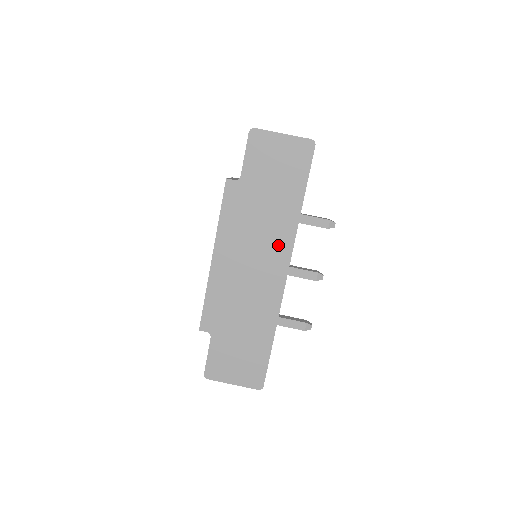
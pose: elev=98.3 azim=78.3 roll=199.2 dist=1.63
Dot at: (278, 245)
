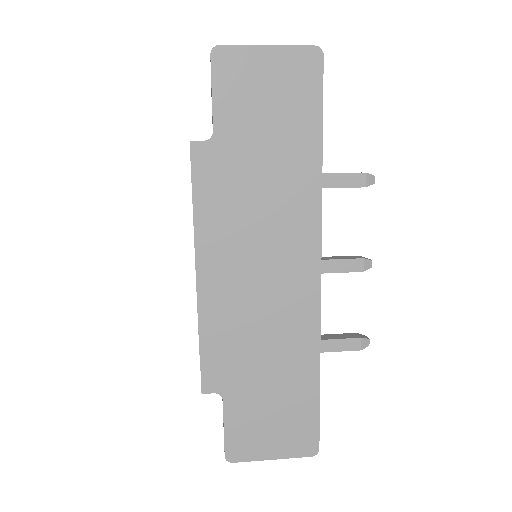
Dot at: (297, 230)
